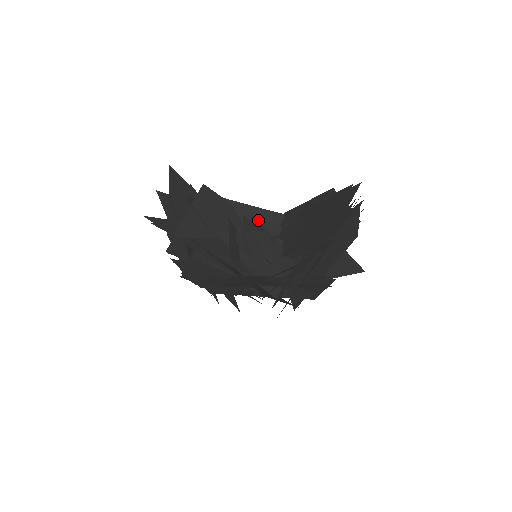
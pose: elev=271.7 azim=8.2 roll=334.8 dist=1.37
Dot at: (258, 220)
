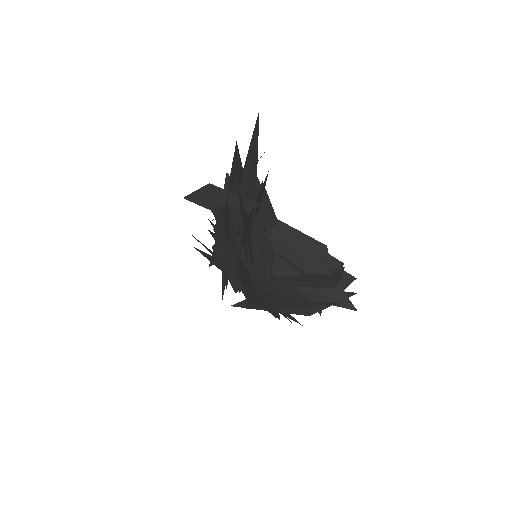
Dot at: (266, 218)
